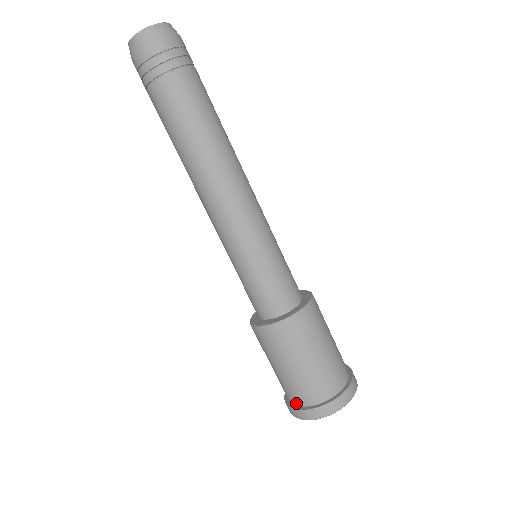
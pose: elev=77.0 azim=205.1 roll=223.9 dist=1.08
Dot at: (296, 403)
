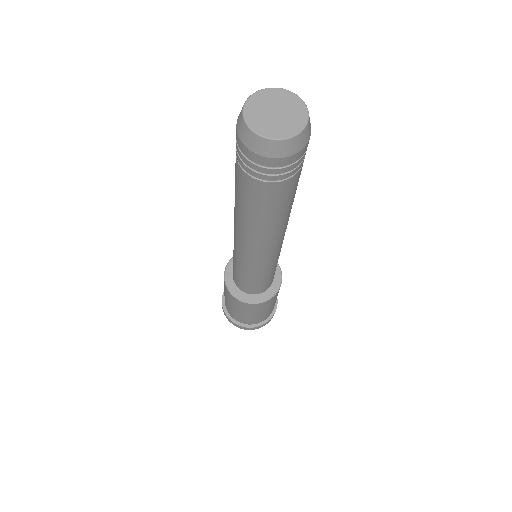
Dot at: (253, 324)
